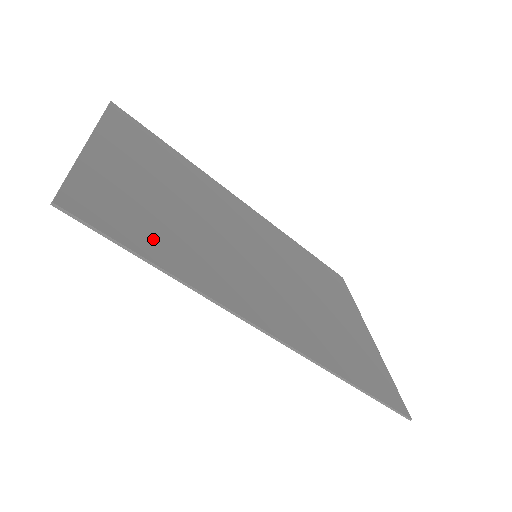
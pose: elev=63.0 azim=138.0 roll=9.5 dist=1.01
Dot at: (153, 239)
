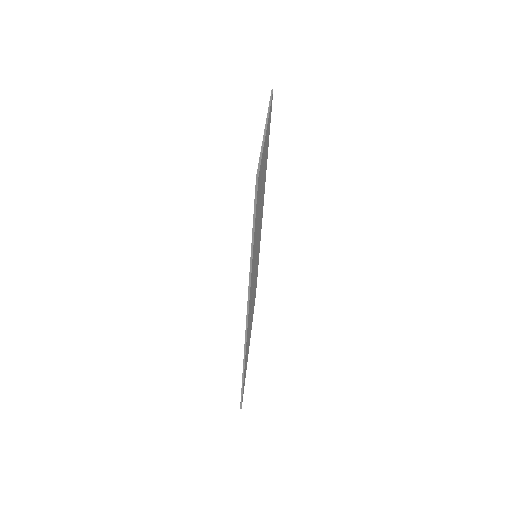
Dot at: (256, 223)
